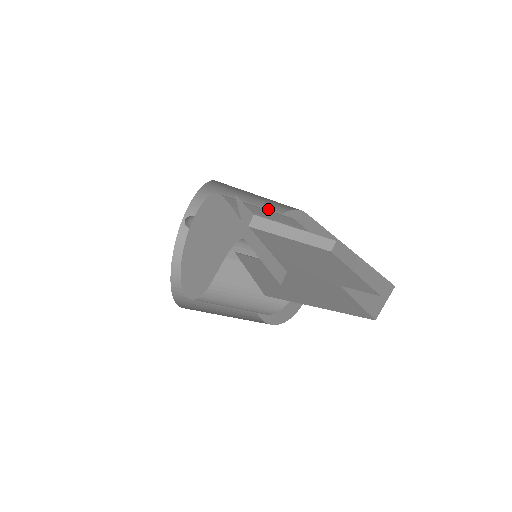
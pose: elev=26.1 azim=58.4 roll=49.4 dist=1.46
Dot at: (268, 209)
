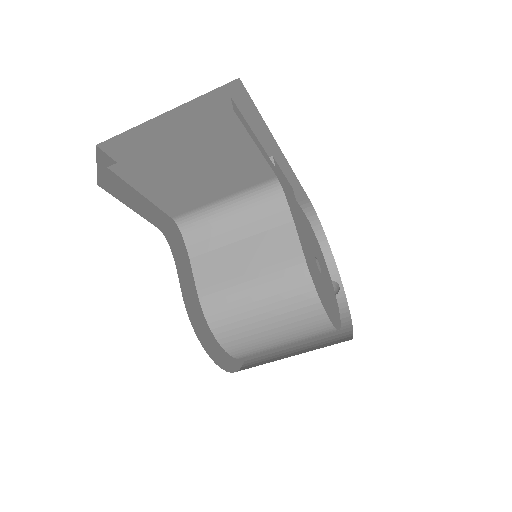
Dot at: occluded
